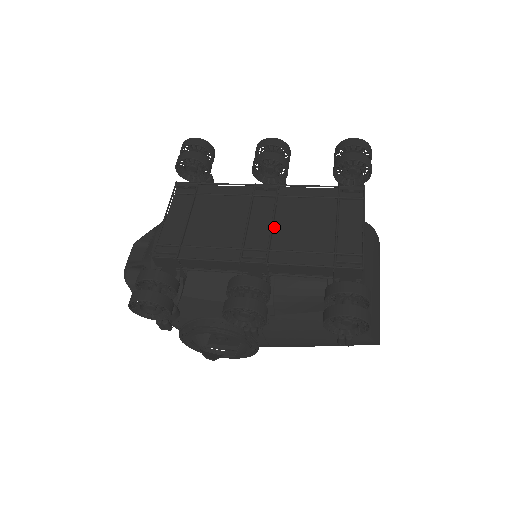
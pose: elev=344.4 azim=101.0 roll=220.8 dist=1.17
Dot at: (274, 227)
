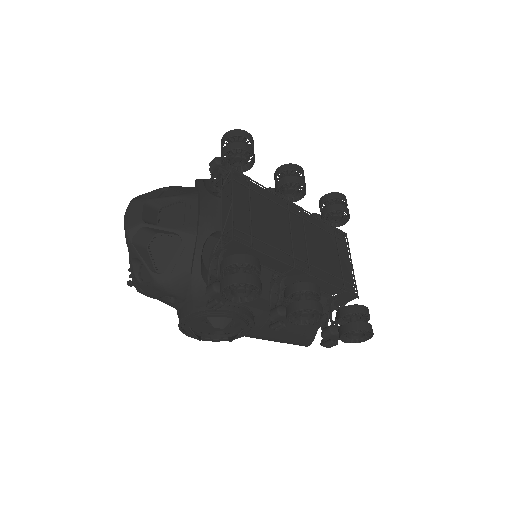
Dot at: (307, 245)
